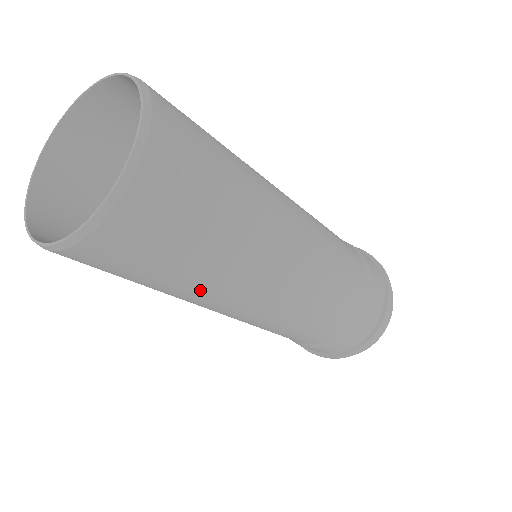
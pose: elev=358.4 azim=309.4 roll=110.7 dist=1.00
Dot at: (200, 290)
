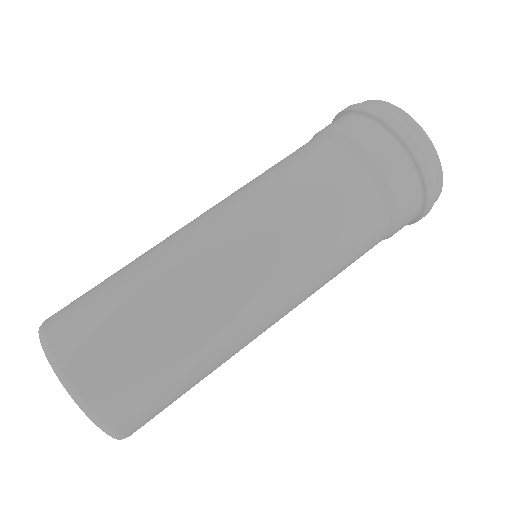
Dot at: occluded
